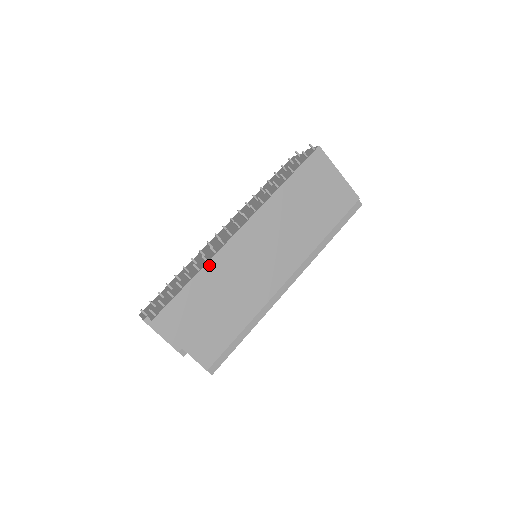
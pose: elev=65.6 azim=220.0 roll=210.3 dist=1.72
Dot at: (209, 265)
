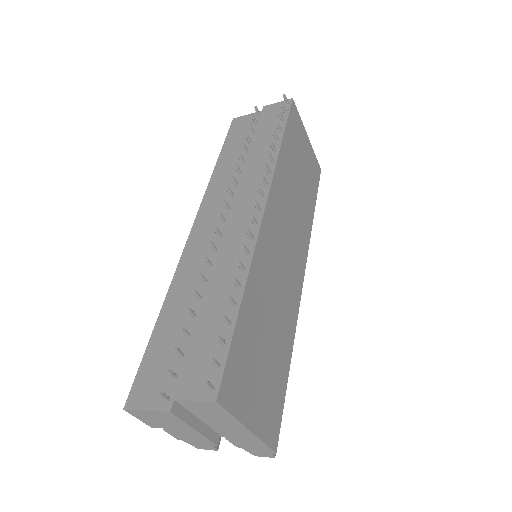
Dot at: (251, 275)
